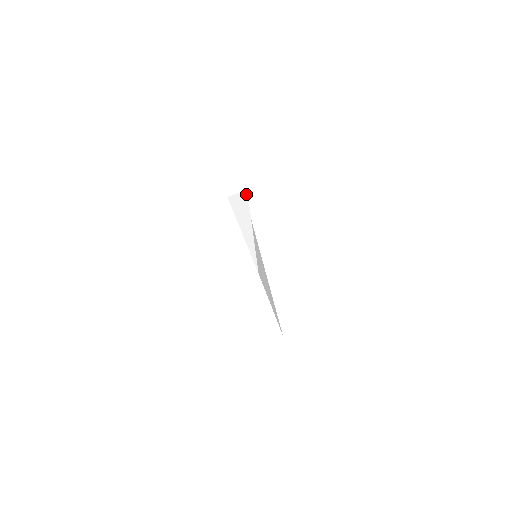
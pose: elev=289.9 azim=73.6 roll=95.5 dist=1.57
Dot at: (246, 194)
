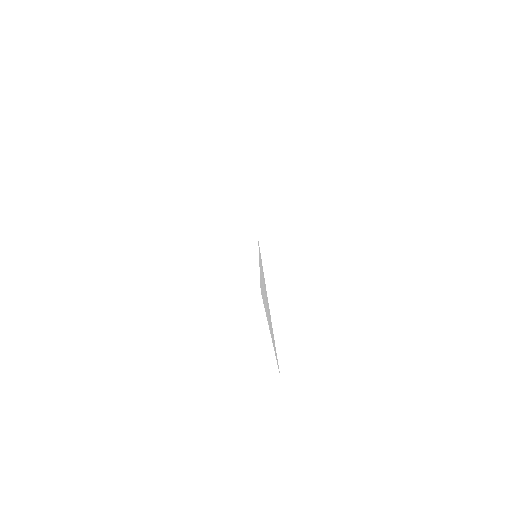
Dot at: (253, 176)
